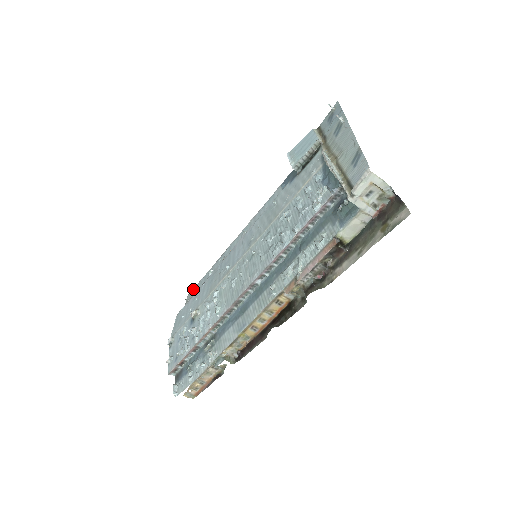
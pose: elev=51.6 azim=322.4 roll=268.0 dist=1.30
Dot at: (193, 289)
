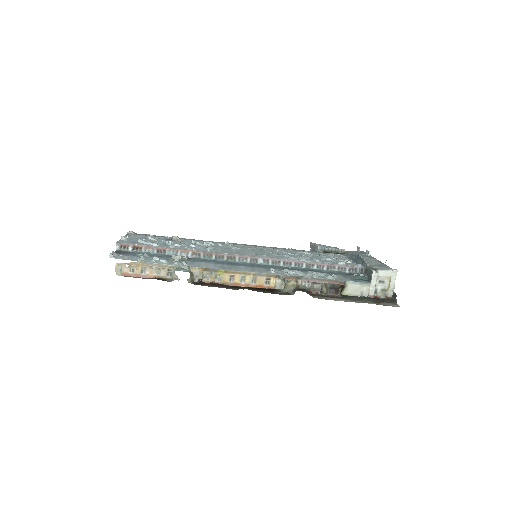
Dot at: occluded
